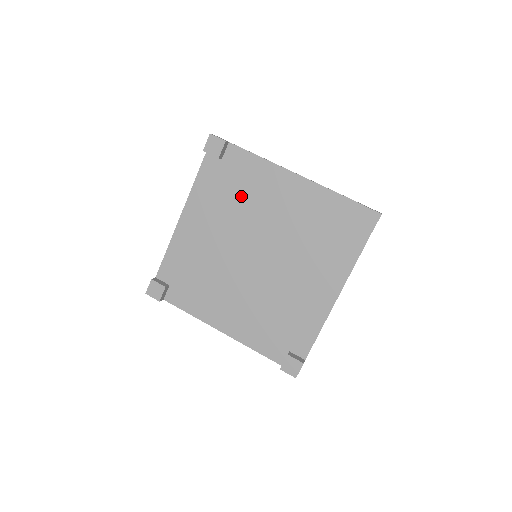
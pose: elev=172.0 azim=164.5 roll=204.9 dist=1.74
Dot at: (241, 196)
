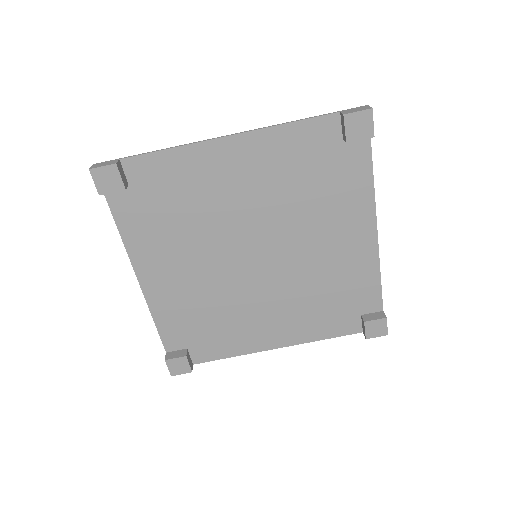
Dot at: (313, 194)
